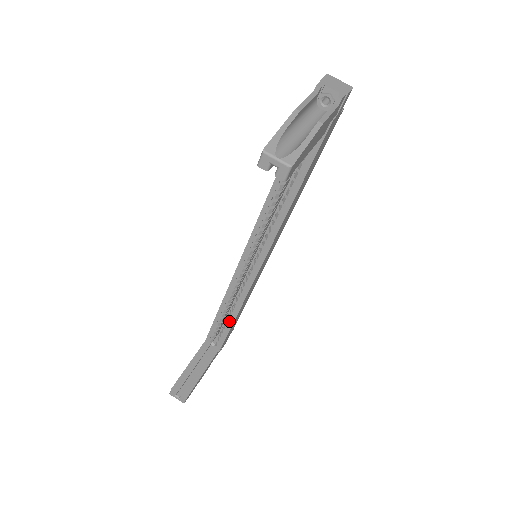
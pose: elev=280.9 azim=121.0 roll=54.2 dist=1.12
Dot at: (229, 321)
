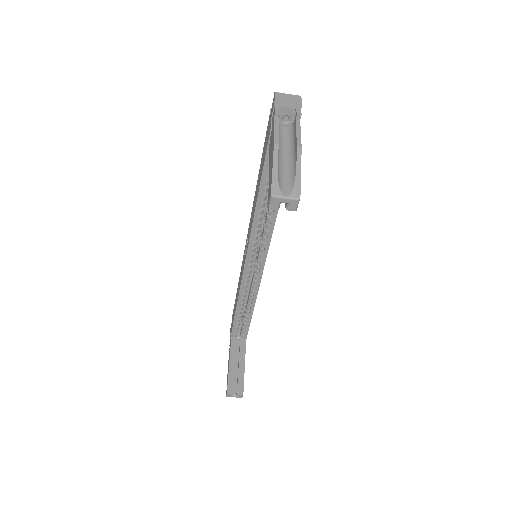
Dot at: (248, 315)
